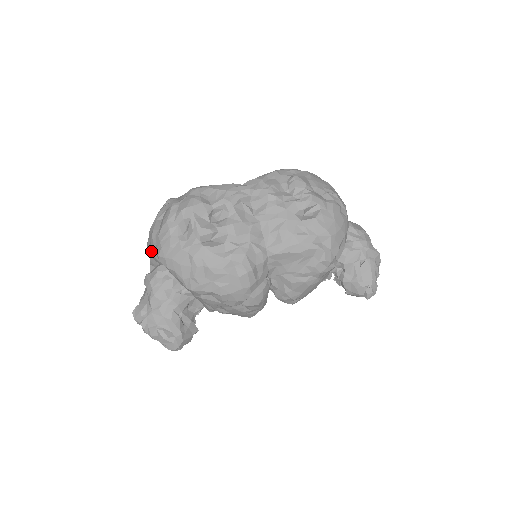
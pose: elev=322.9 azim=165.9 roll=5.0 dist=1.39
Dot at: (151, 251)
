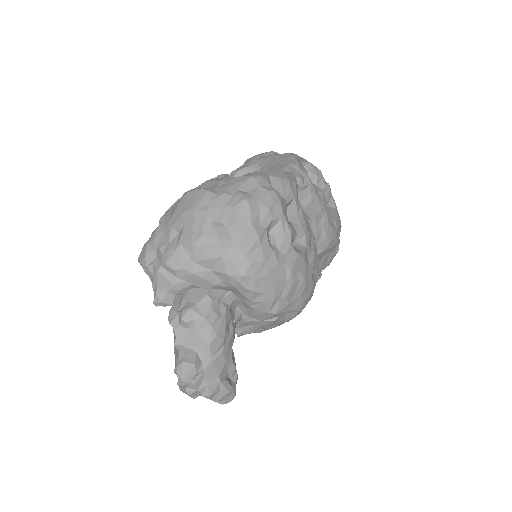
Dot at: (199, 271)
